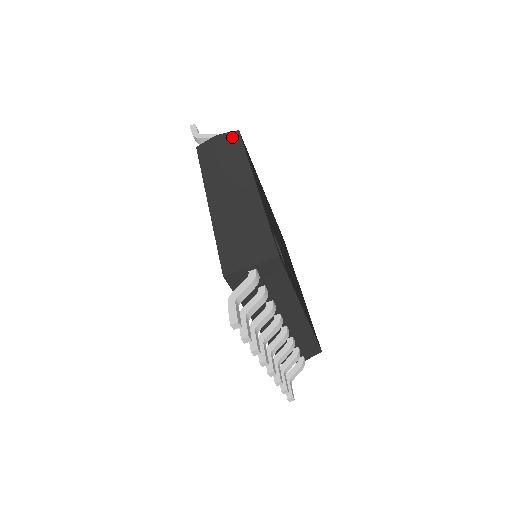
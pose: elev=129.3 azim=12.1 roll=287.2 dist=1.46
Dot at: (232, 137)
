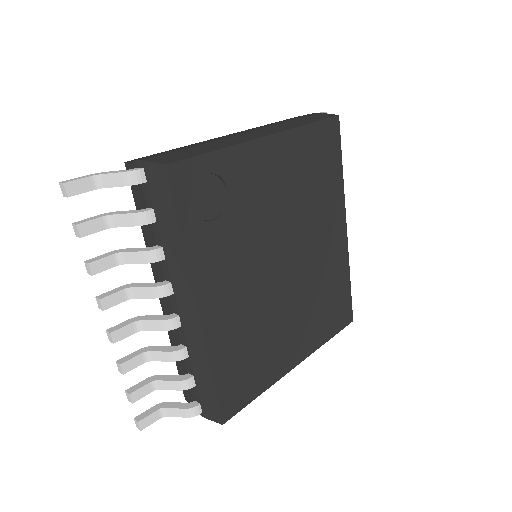
Dot at: (324, 115)
